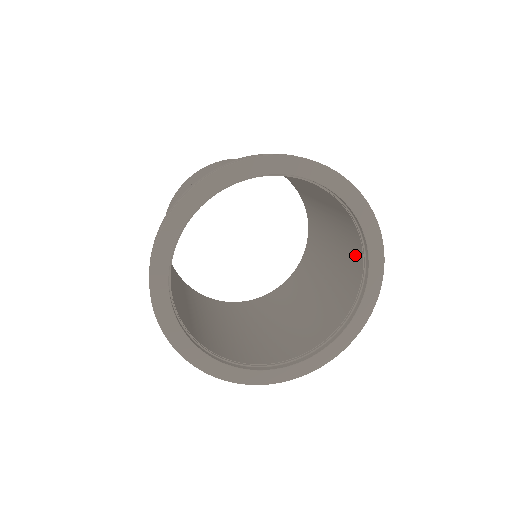
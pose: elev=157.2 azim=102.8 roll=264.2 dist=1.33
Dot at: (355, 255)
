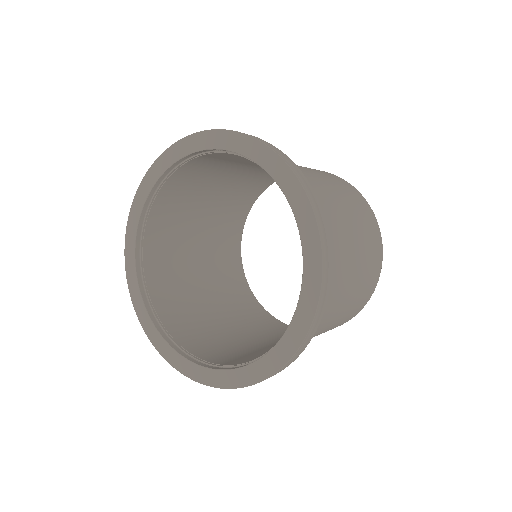
Dot at: occluded
